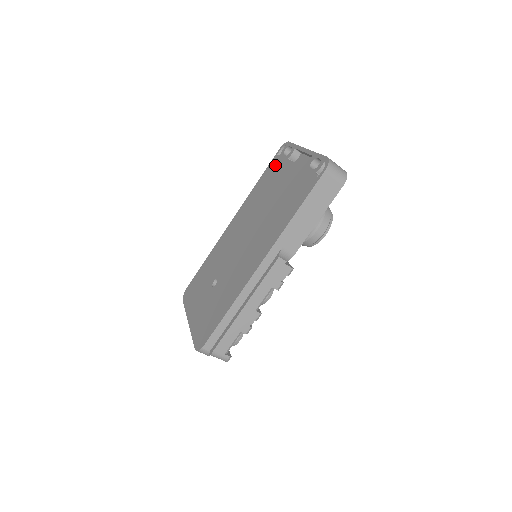
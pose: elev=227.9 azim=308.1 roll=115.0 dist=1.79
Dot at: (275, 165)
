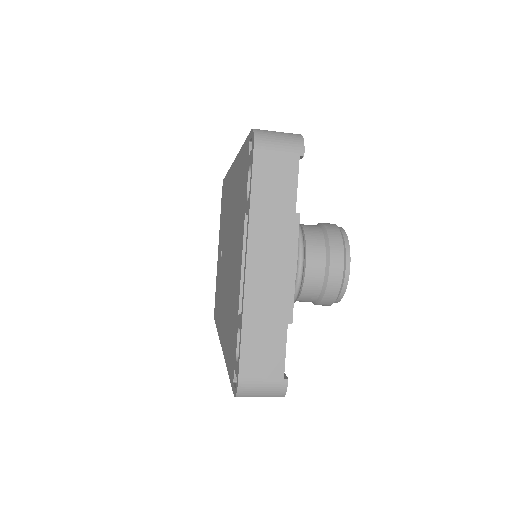
Dot at: occluded
